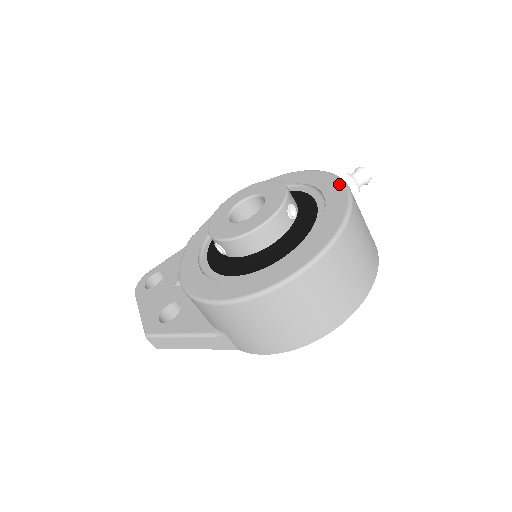
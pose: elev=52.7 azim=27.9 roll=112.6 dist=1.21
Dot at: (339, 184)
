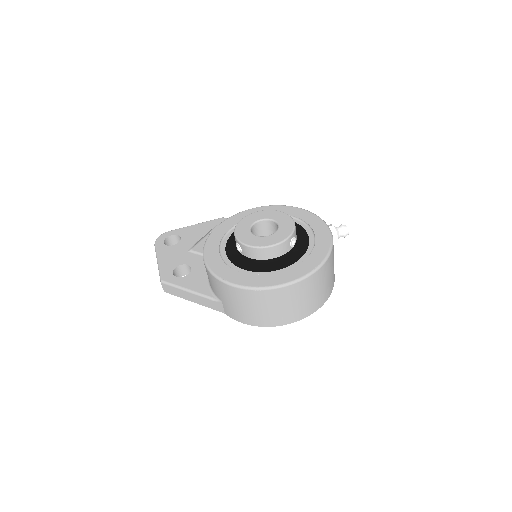
Dot at: (327, 233)
